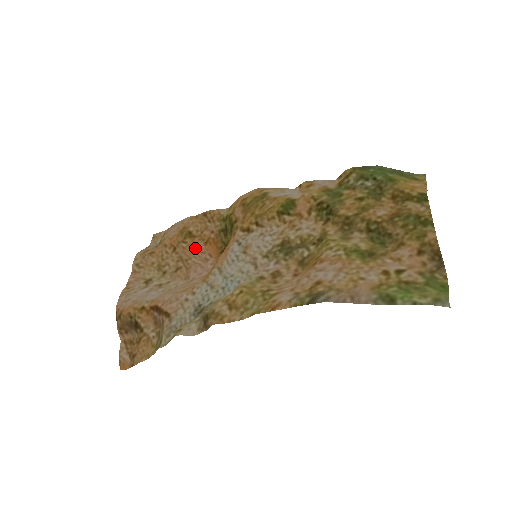
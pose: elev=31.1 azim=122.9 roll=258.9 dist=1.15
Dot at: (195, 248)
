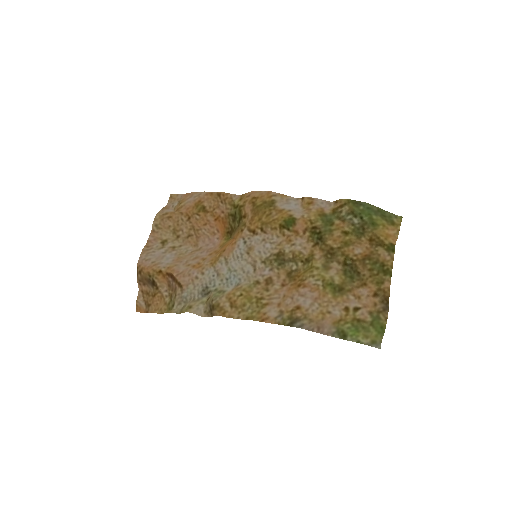
Dot at: (206, 222)
